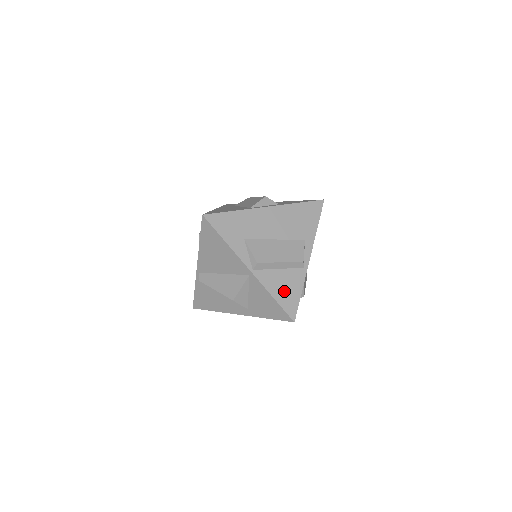
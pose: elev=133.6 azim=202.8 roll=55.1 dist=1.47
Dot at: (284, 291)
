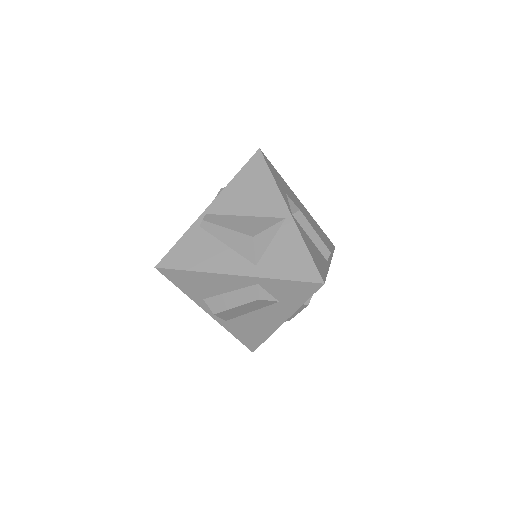
Dot at: (315, 255)
